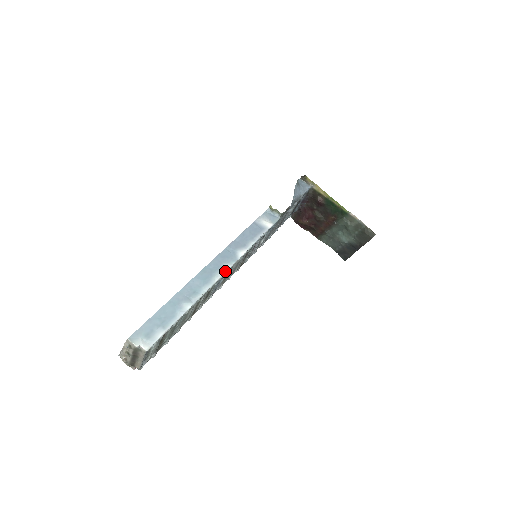
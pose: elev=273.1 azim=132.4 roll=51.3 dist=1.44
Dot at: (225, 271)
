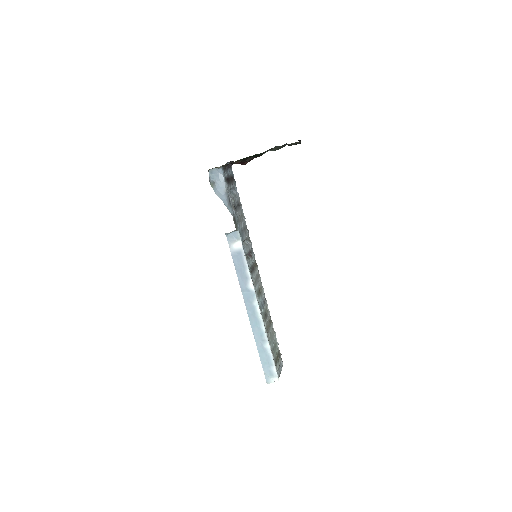
Dot at: (258, 307)
